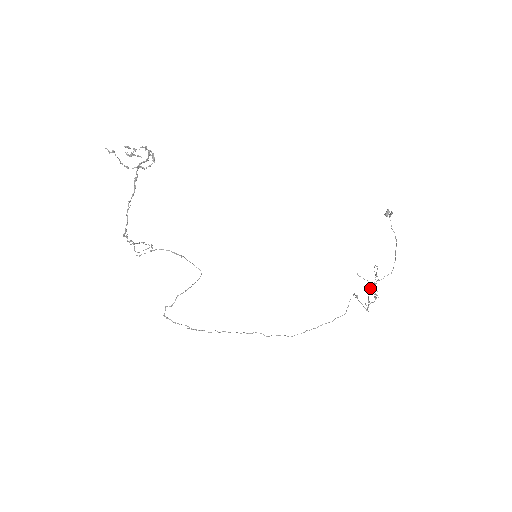
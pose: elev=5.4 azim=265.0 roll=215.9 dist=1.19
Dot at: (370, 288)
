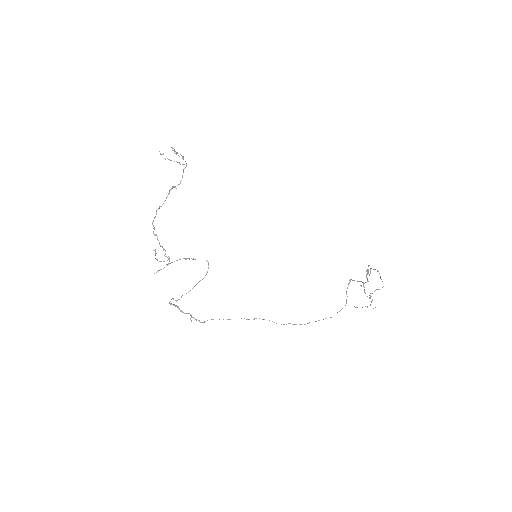
Dot at: (365, 293)
